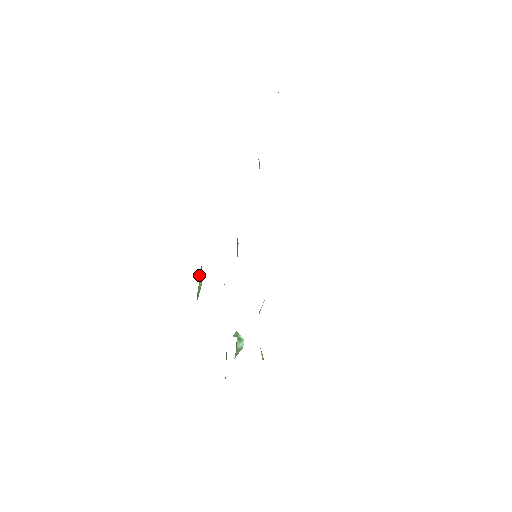
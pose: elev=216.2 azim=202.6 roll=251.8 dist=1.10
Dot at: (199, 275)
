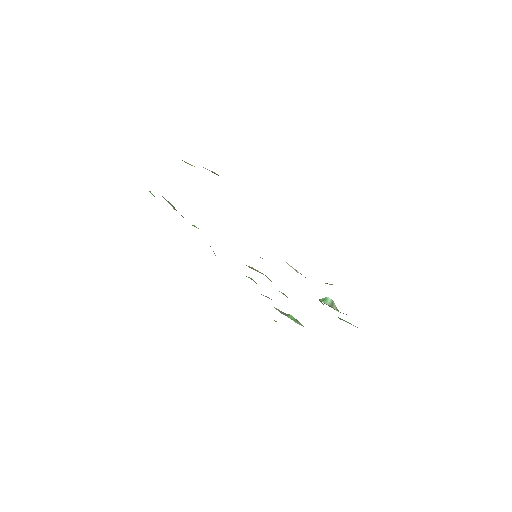
Dot at: occluded
